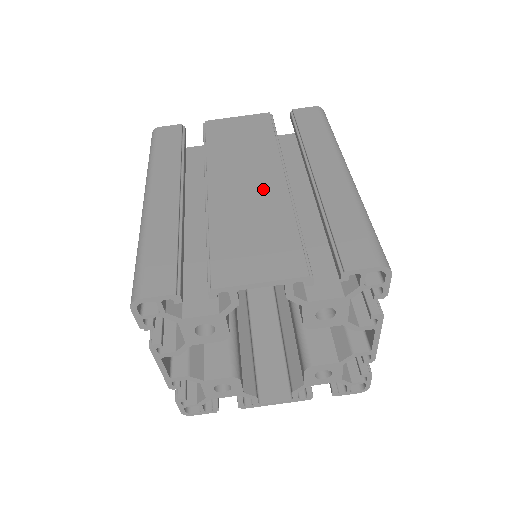
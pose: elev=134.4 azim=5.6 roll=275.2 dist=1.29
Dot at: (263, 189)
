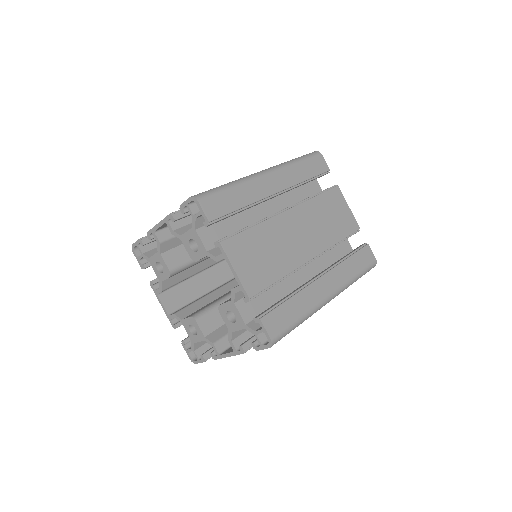
Dot at: (299, 247)
